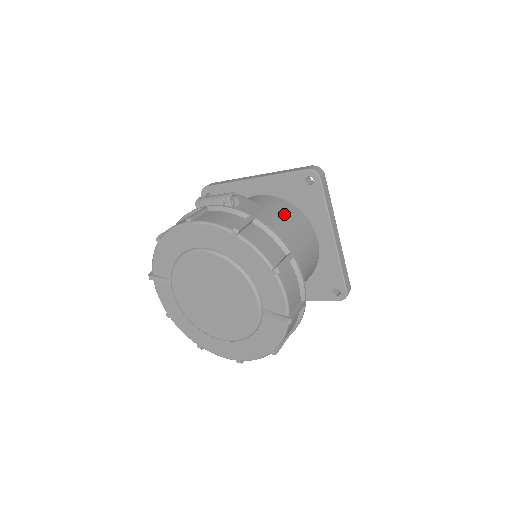
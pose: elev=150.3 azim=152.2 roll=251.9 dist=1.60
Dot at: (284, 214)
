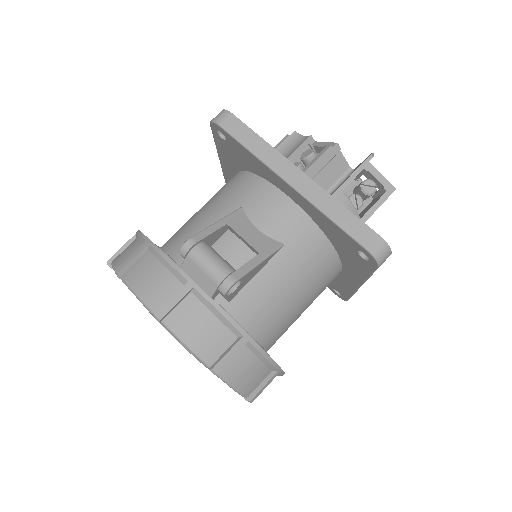
Dot at: (307, 268)
